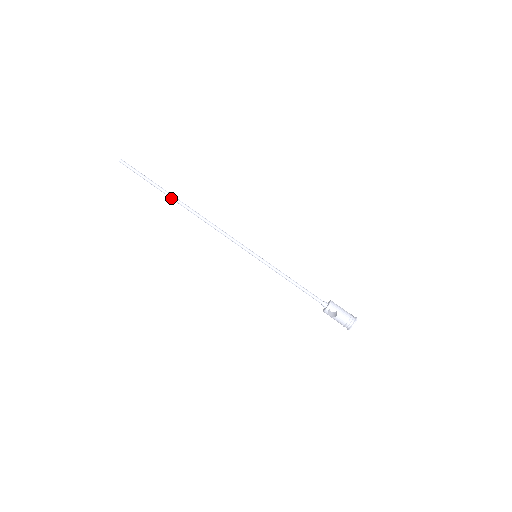
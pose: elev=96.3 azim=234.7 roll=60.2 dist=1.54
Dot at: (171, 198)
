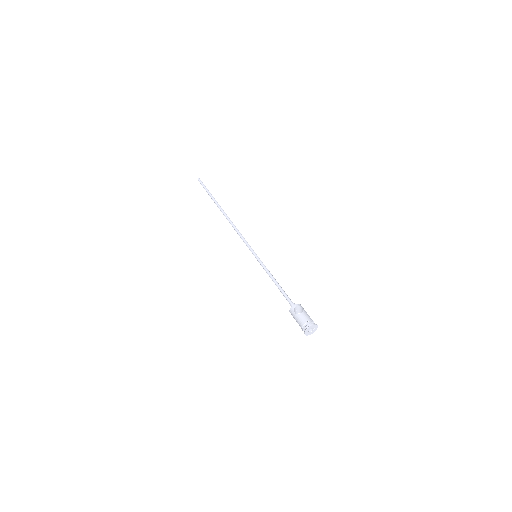
Dot at: (217, 205)
